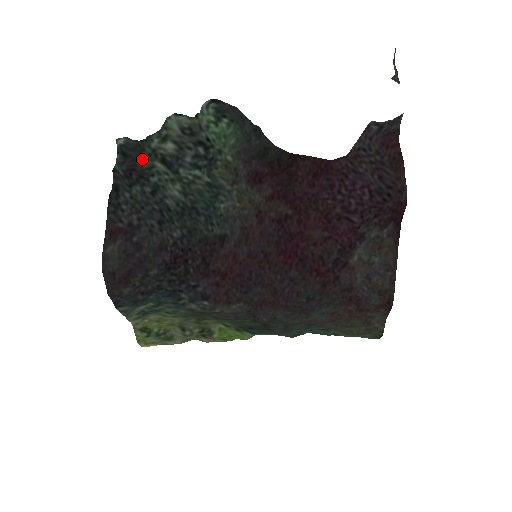
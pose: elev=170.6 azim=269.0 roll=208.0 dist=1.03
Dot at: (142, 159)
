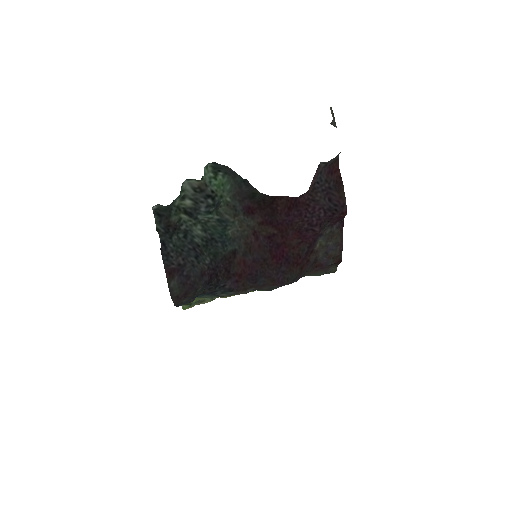
Dot at: (172, 216)
